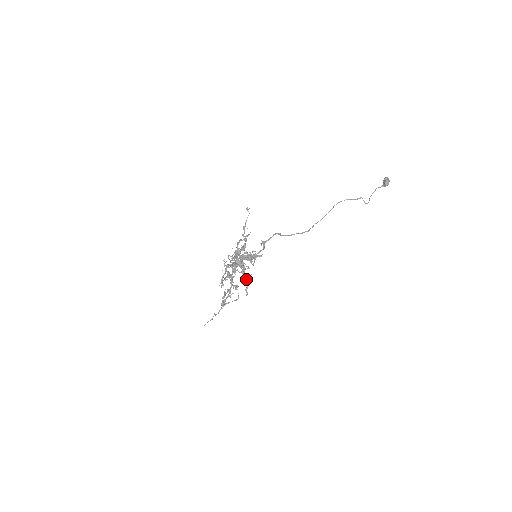
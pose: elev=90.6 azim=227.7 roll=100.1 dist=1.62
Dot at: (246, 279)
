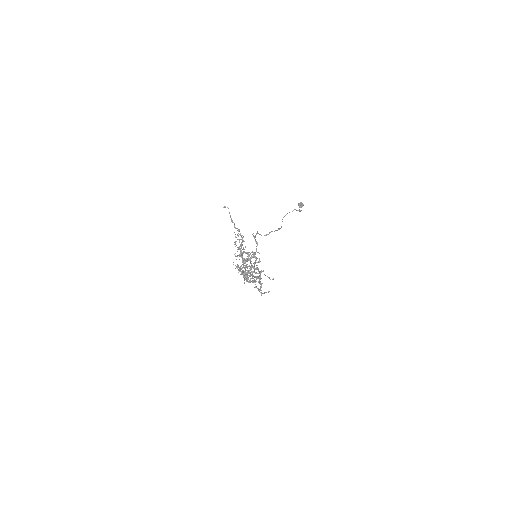
Dot at: occluded
